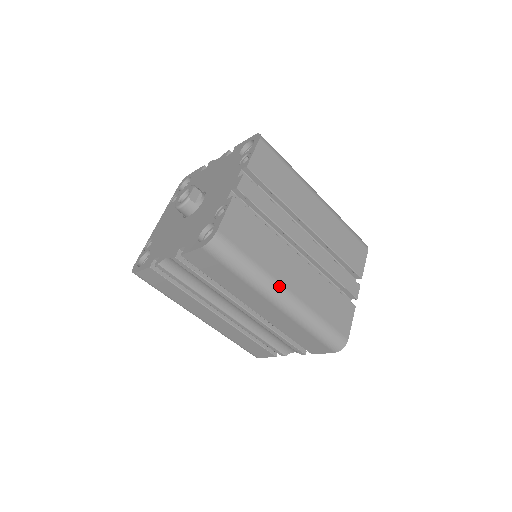
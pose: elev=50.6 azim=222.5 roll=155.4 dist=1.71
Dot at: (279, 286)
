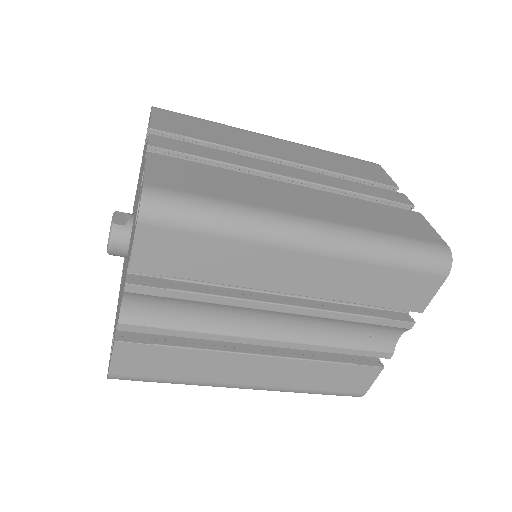
Dot at: (292, 218)
